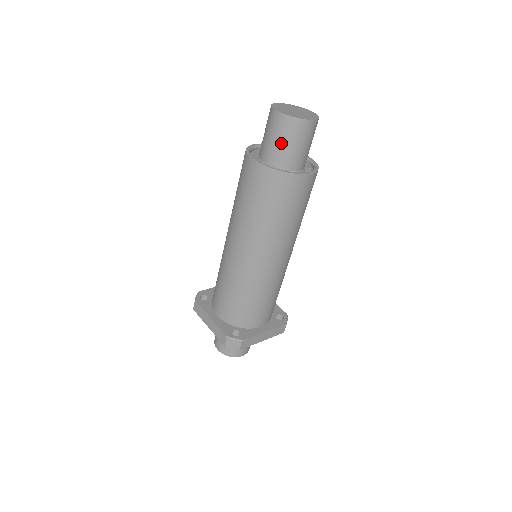
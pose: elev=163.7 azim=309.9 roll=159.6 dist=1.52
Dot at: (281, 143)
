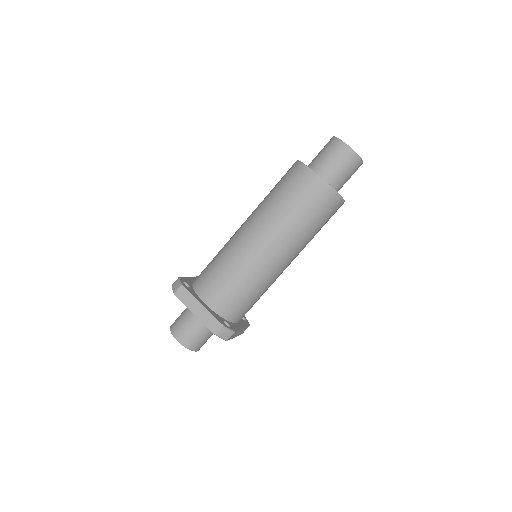
Dot at: (340, 170)
